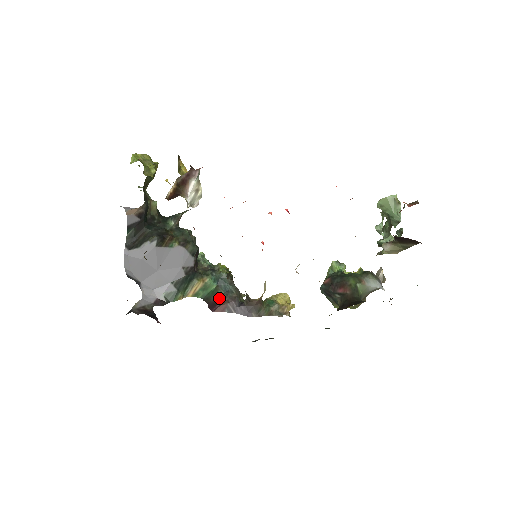
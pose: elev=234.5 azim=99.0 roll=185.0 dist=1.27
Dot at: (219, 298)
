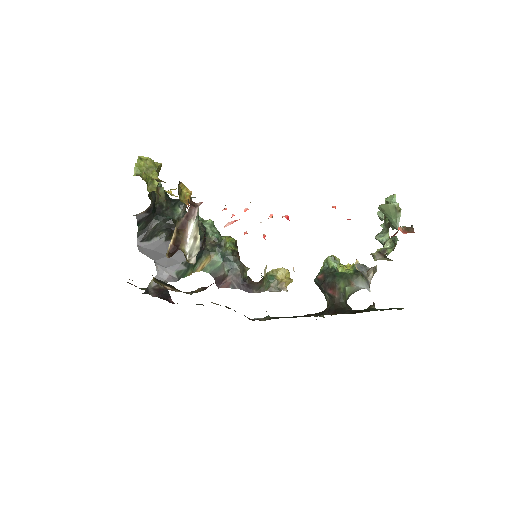
Dot at: (225, 275)
